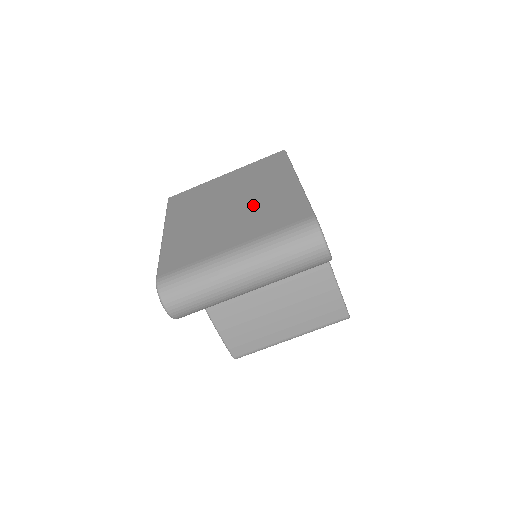
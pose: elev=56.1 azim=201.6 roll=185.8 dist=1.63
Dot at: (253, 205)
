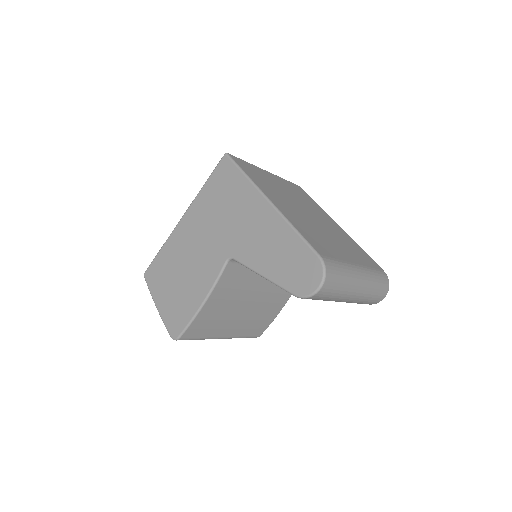
Dot at: (331, 230)
